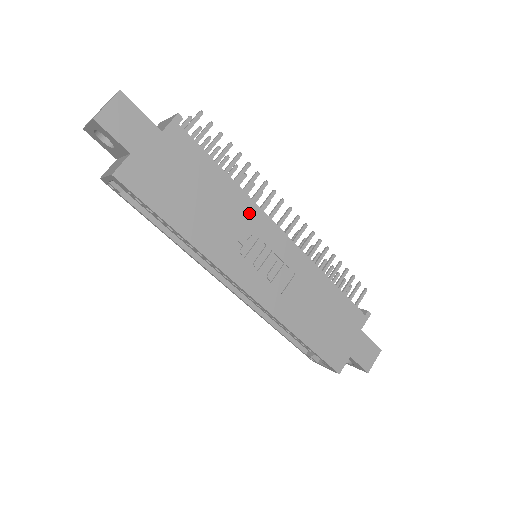
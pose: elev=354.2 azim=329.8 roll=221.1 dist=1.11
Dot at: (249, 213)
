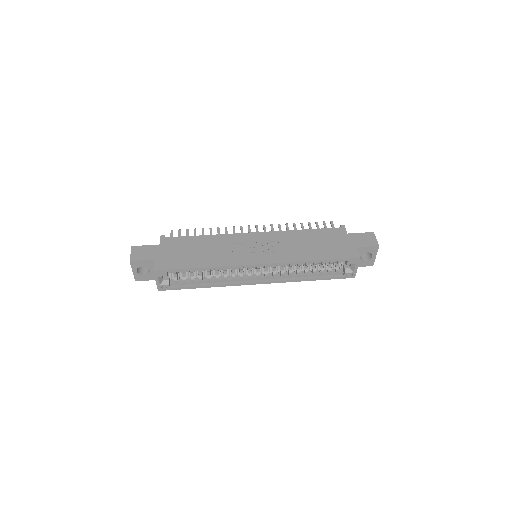
Dot at: (227, 239)
